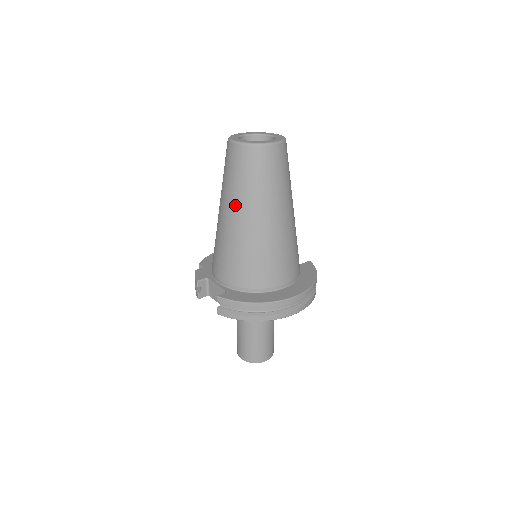
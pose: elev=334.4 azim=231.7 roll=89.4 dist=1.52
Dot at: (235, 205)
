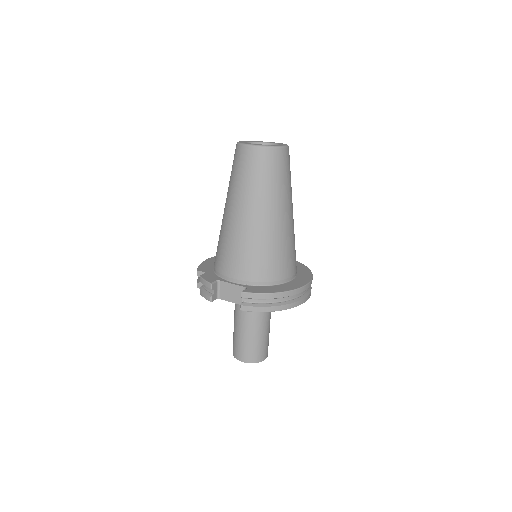
Dot at: (253, 203)
